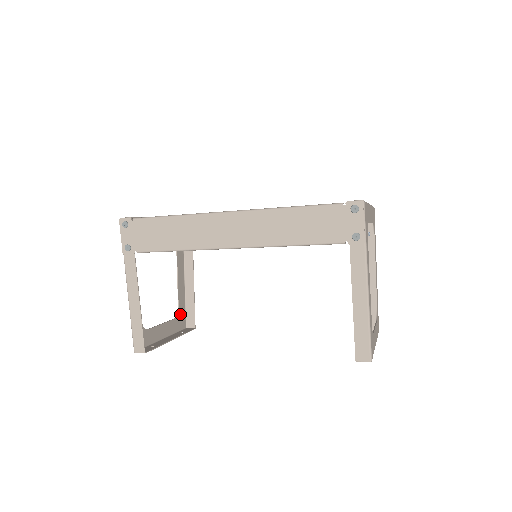
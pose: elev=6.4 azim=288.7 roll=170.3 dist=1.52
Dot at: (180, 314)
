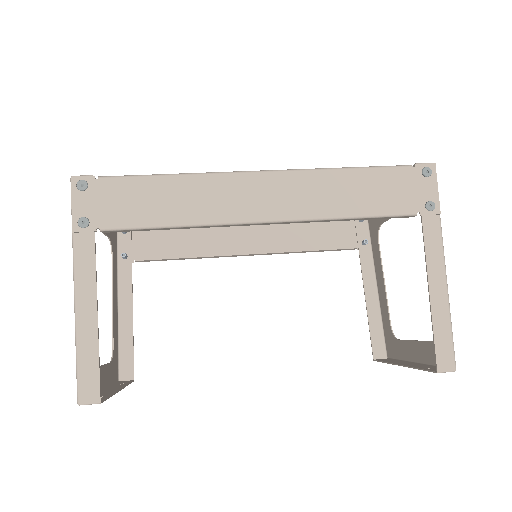
Dot at: (114, 358)
